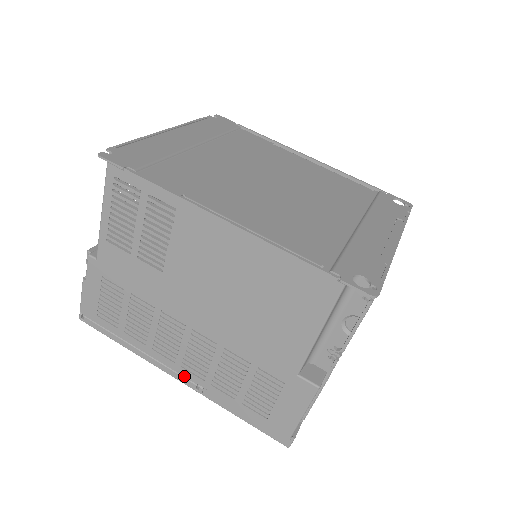
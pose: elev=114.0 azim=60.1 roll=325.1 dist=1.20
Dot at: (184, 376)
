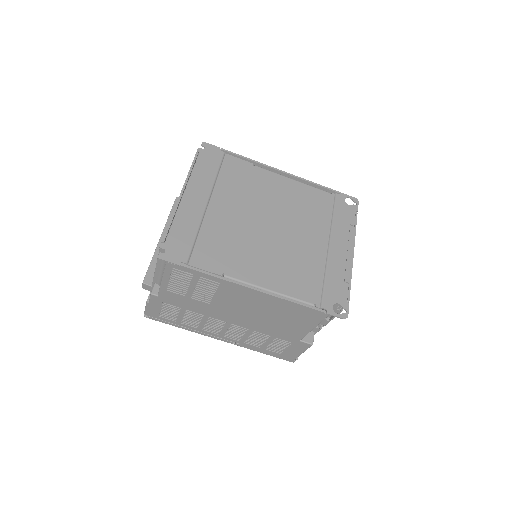
Dot at: (225, 339)
